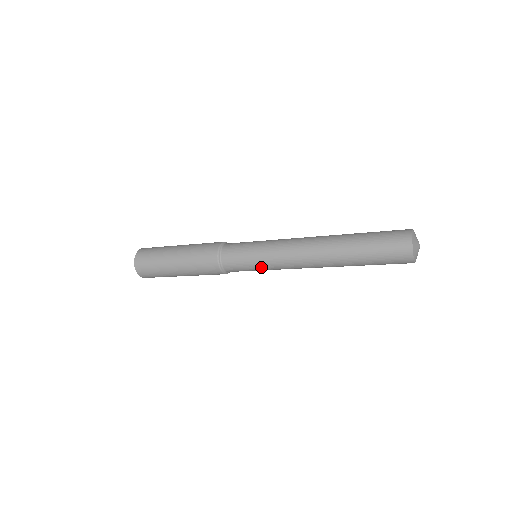
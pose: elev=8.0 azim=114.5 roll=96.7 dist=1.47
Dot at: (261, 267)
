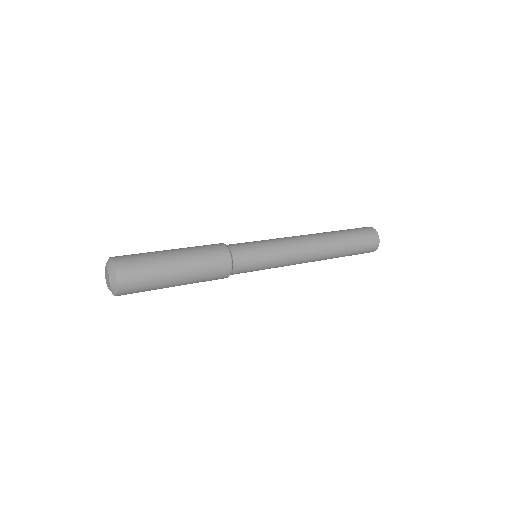
Dot at: (269, 267)
